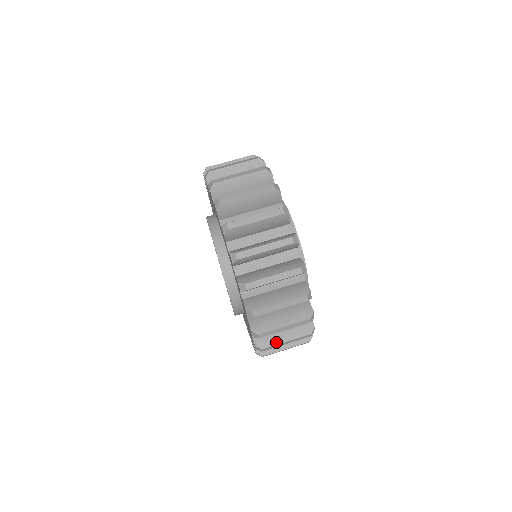
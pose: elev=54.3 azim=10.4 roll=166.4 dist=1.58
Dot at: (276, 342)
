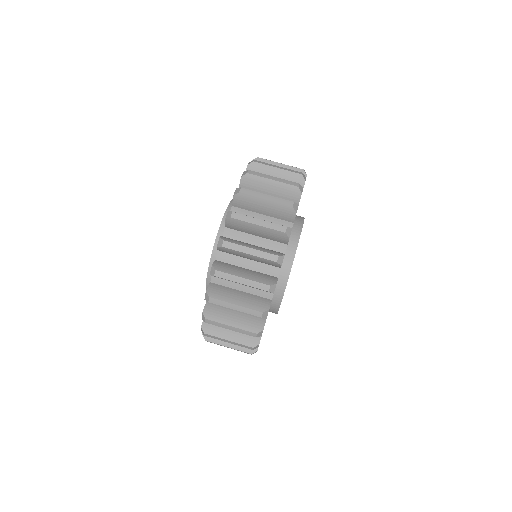
Dot at: (233, 273)
